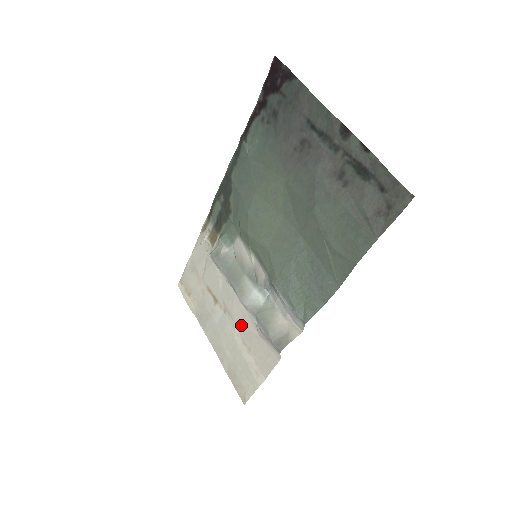
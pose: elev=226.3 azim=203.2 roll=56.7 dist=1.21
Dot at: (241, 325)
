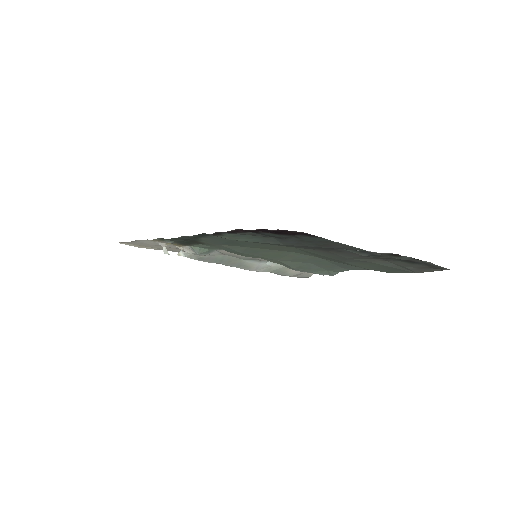
Dot at: occluded
